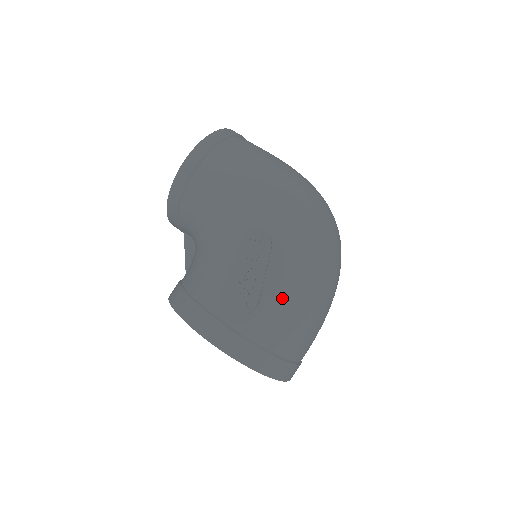
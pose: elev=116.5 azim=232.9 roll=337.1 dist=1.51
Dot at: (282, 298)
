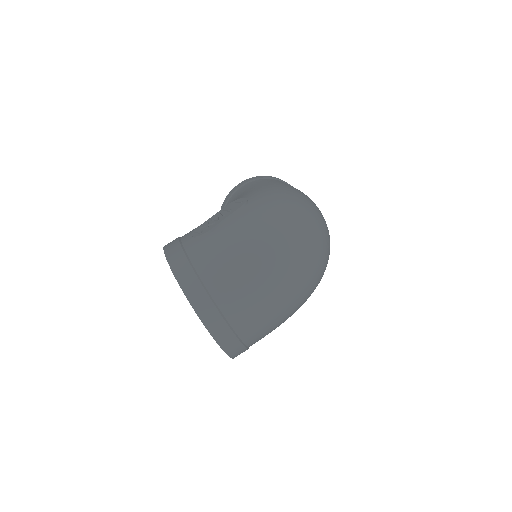
Dot at: (228, 235)
